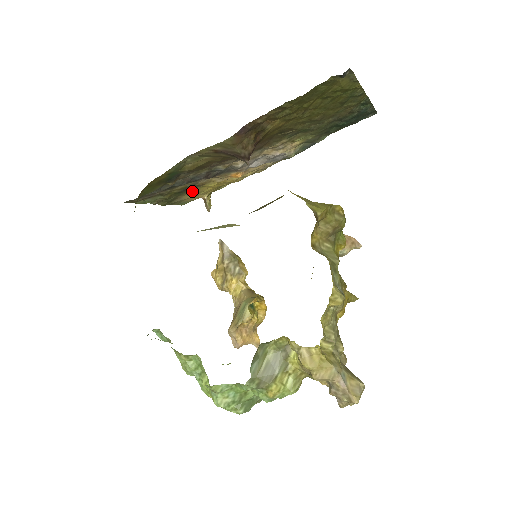
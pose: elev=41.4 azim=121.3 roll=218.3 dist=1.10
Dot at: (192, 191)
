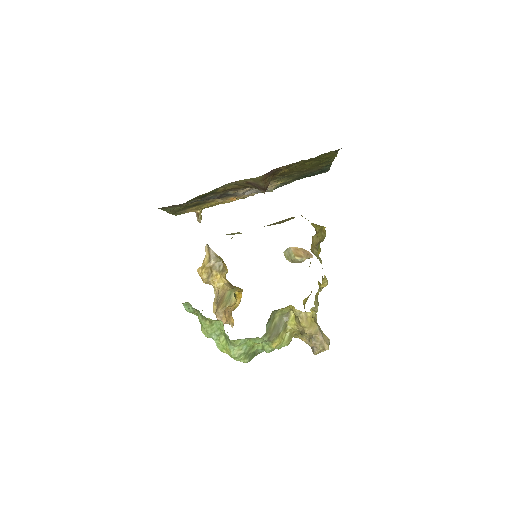
Dot at: (197, 206)
